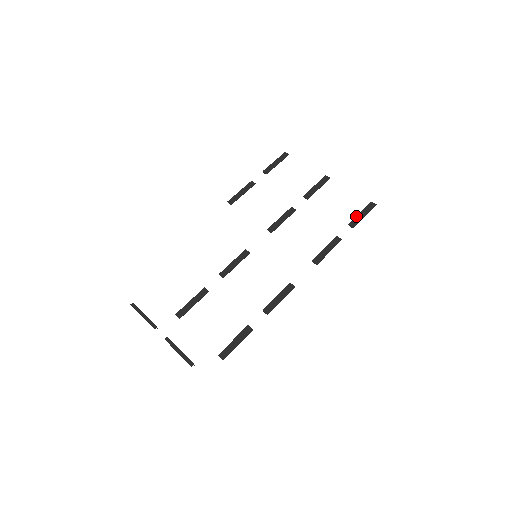
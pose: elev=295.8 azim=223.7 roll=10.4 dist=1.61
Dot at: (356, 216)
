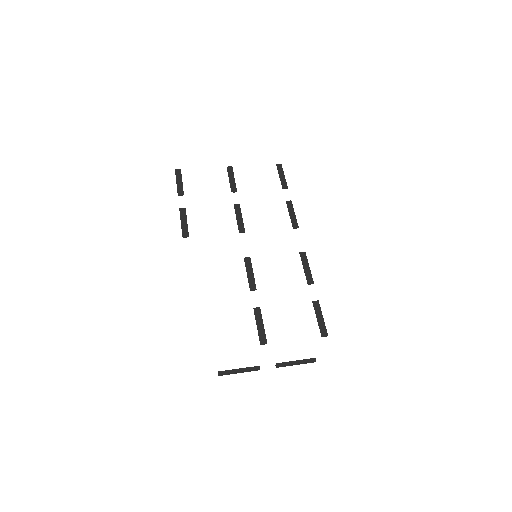
Dot at: (280, 180)
